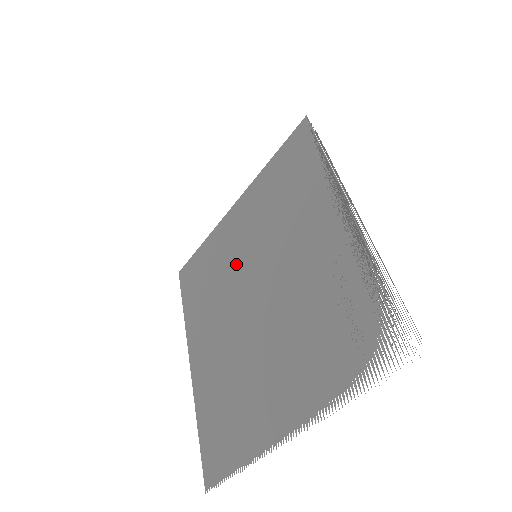
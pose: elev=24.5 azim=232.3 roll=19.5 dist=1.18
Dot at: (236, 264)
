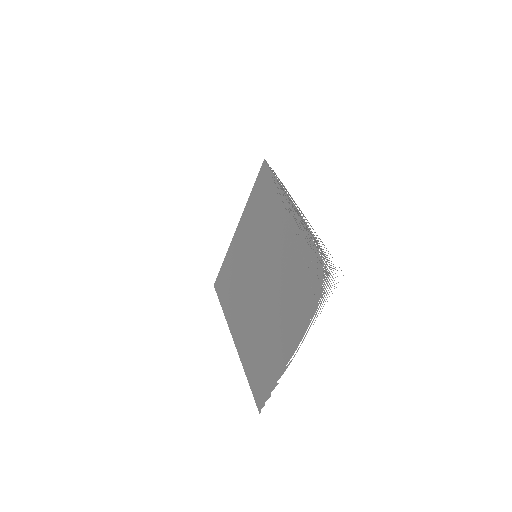
Dot at: (246, 265)
